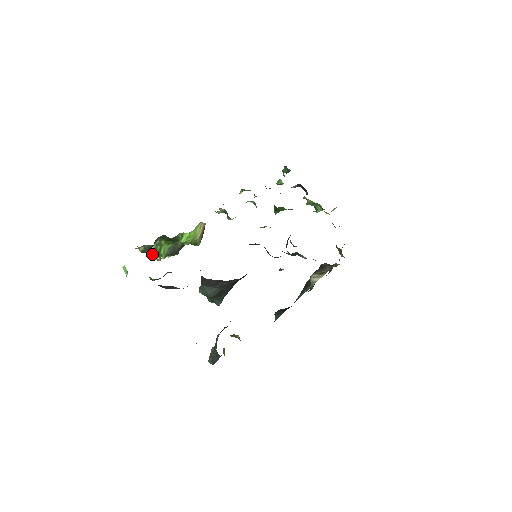
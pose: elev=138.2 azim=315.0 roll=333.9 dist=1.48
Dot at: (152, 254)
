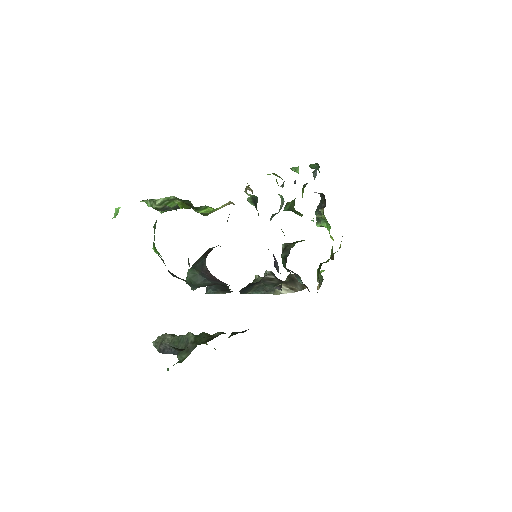
Dot at: occluded
